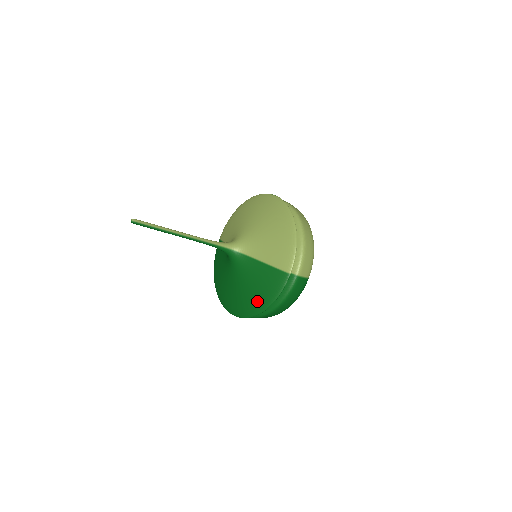
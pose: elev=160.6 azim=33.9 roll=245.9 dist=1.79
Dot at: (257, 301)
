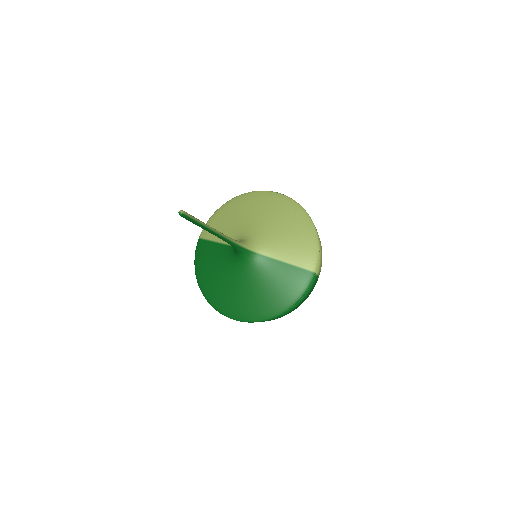
Dot at: (276, 303)
